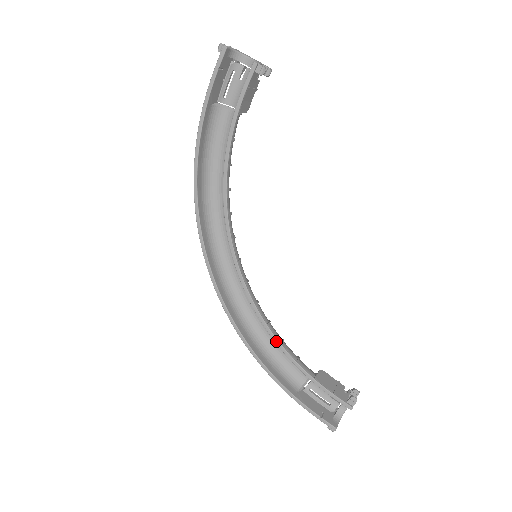
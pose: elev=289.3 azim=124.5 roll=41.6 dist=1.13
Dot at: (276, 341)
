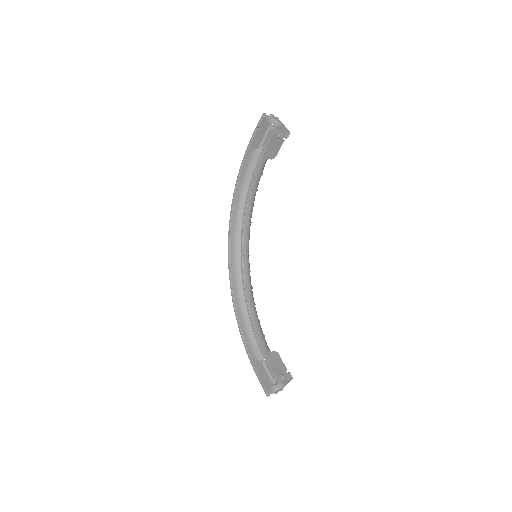
Dot at: (250, 317)
